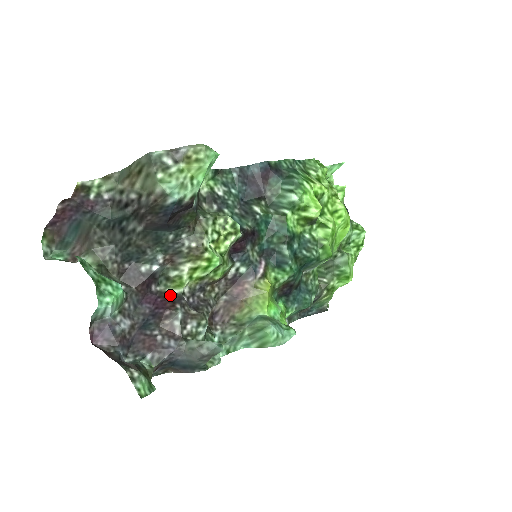
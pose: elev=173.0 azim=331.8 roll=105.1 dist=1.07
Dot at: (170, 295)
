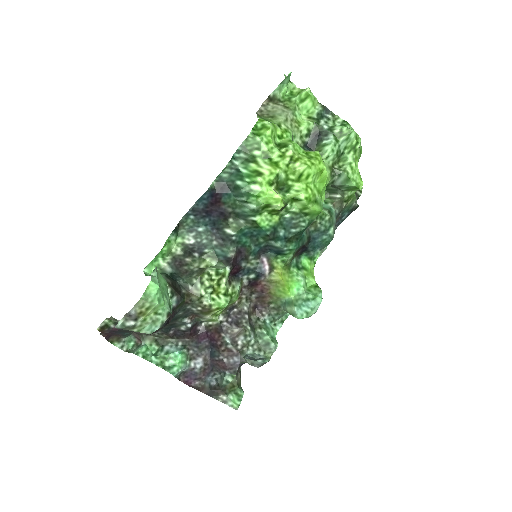
Dot at: (213, 327)
